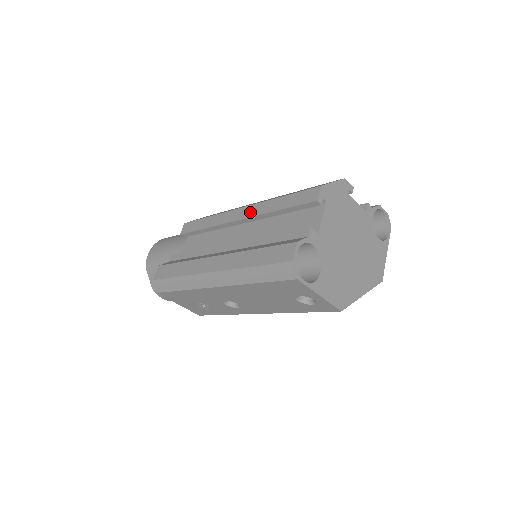
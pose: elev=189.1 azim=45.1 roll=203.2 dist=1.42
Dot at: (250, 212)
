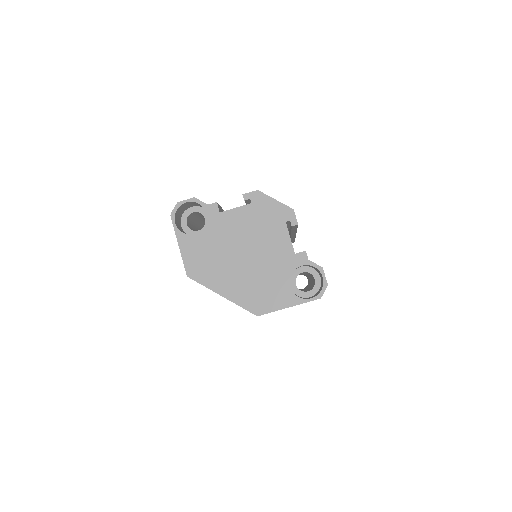
Dot at: occluded
